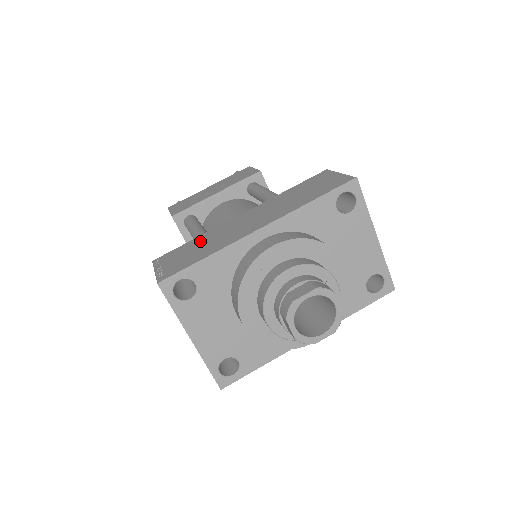
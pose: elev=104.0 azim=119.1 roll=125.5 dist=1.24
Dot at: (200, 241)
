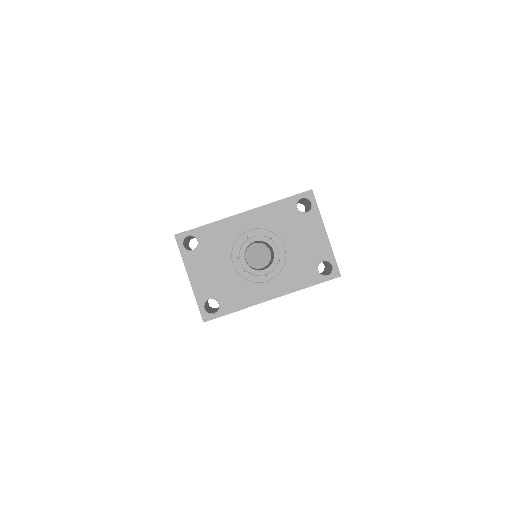
Dot at: occluded
